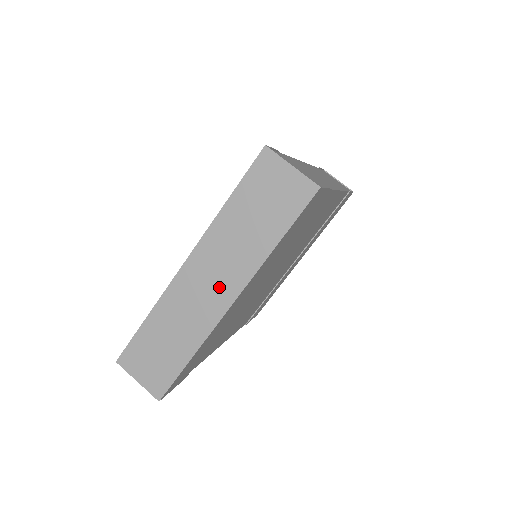
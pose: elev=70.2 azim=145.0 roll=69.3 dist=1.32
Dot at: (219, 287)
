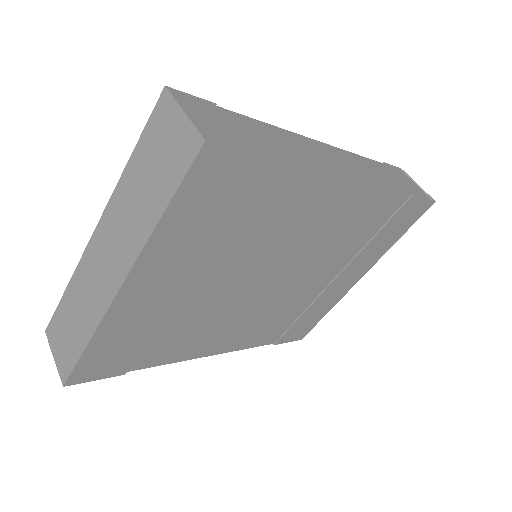
Dot at: (113, 265)
